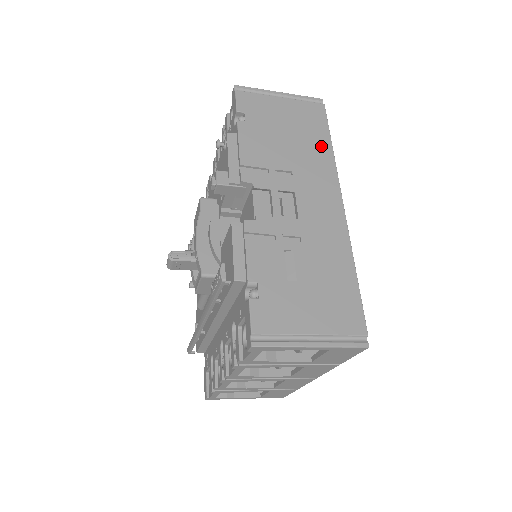
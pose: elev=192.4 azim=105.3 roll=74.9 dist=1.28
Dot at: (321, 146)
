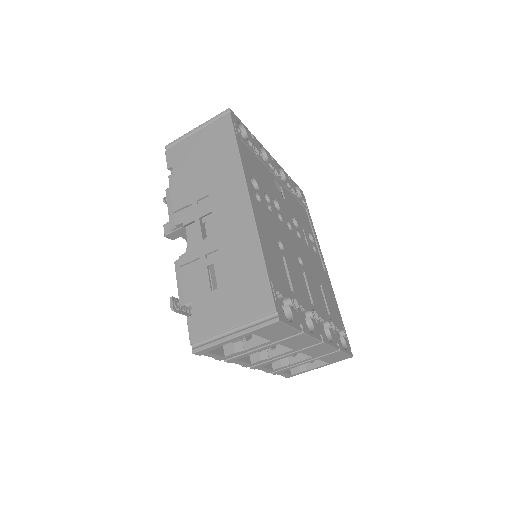
Dot at: (229, 156)
